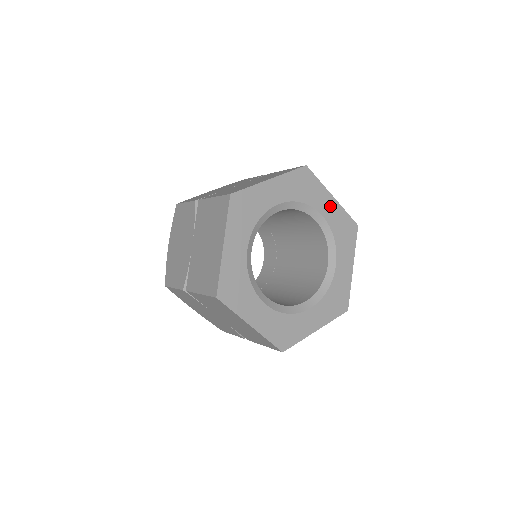
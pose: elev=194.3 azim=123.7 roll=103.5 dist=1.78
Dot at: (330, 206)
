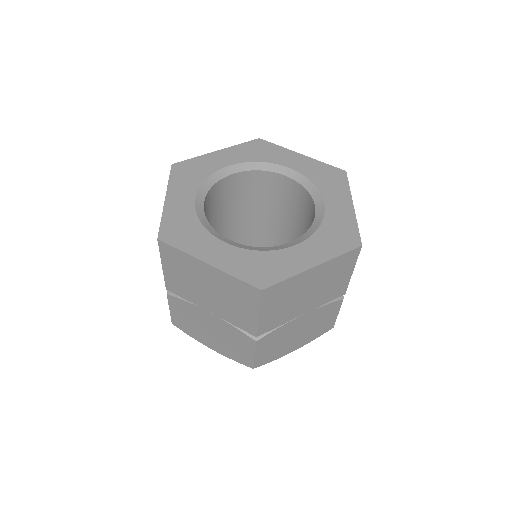
Dot at: (299, 161)
